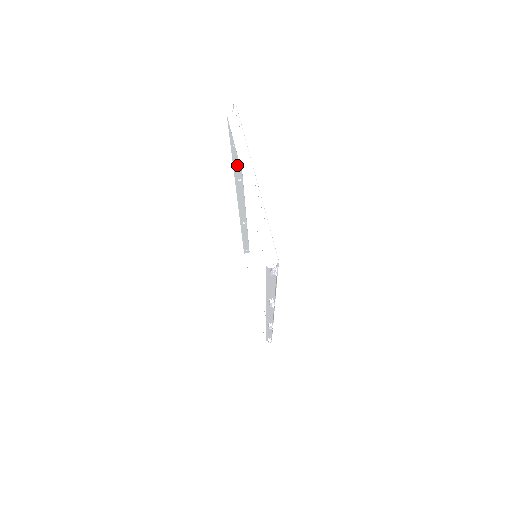
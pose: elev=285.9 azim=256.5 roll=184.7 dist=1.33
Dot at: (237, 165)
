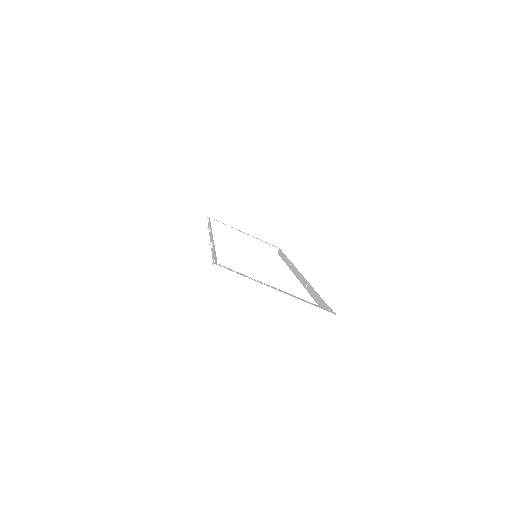
Dot at: (213, 251)
